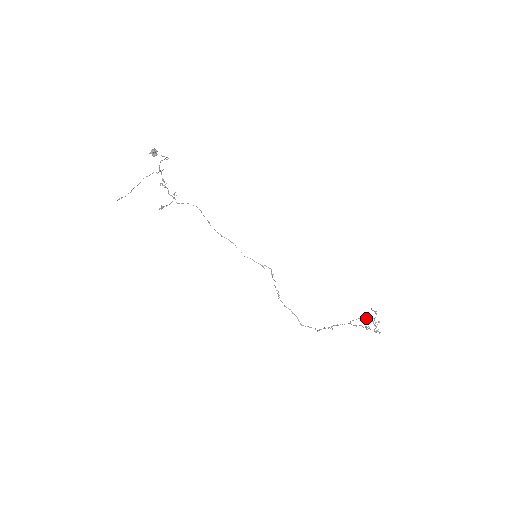
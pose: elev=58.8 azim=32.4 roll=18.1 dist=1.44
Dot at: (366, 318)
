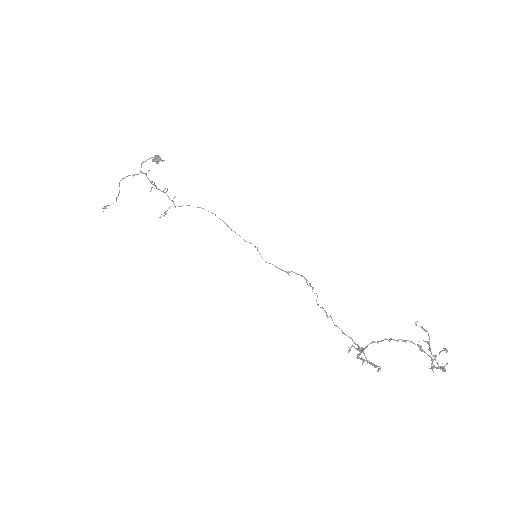
Dot at: (400, 339)
